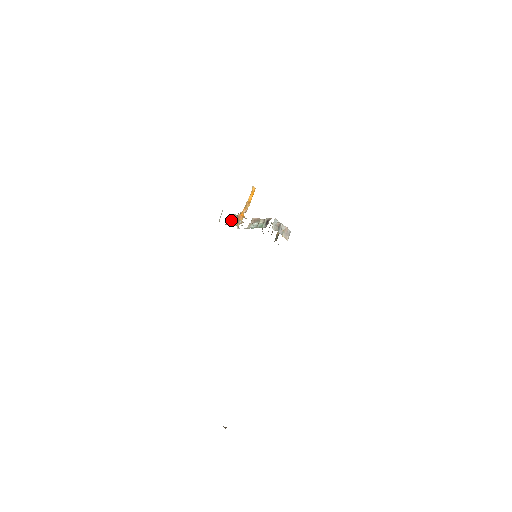
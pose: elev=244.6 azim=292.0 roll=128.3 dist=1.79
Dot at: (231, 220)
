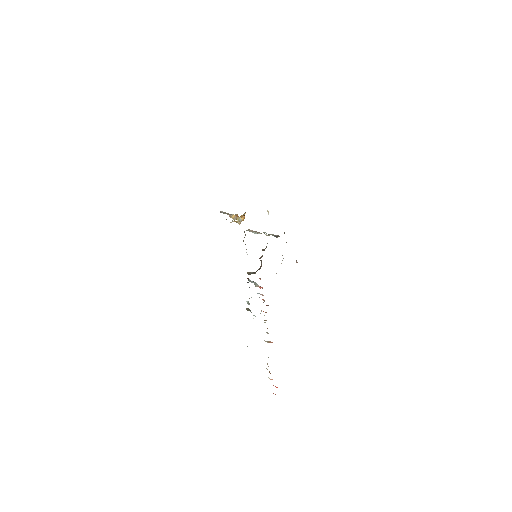
Dot at: (226, 213)
